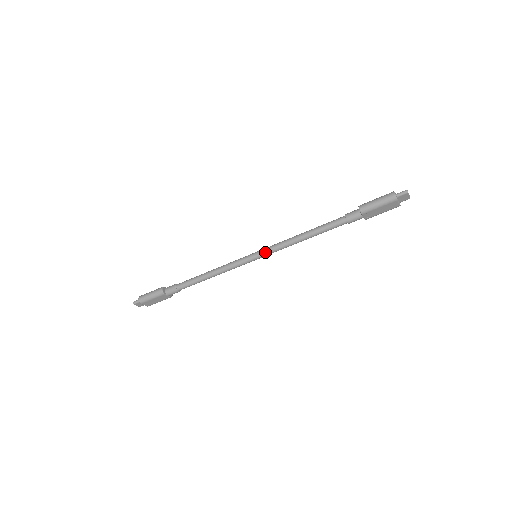
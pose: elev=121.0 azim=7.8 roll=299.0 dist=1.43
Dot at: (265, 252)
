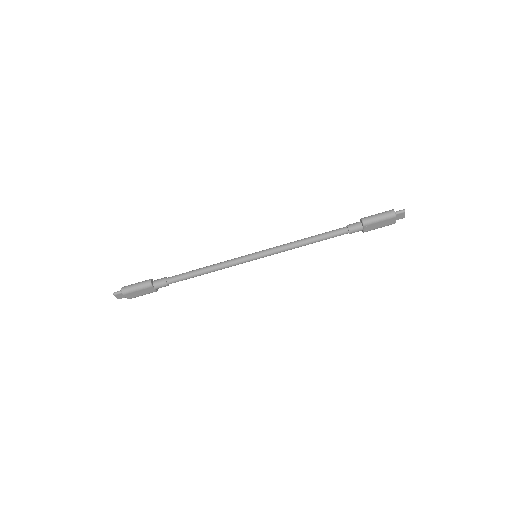
Dot at: (267, 253)
